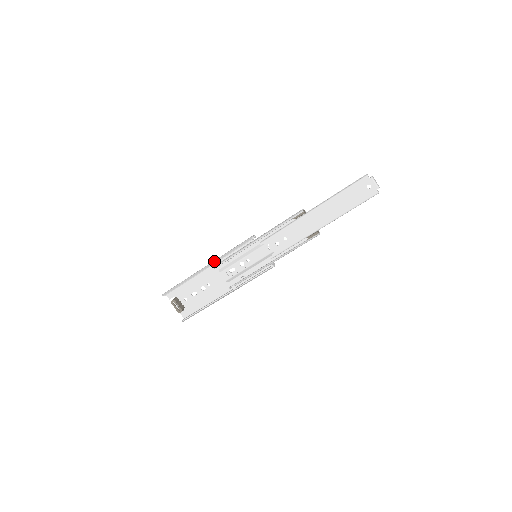
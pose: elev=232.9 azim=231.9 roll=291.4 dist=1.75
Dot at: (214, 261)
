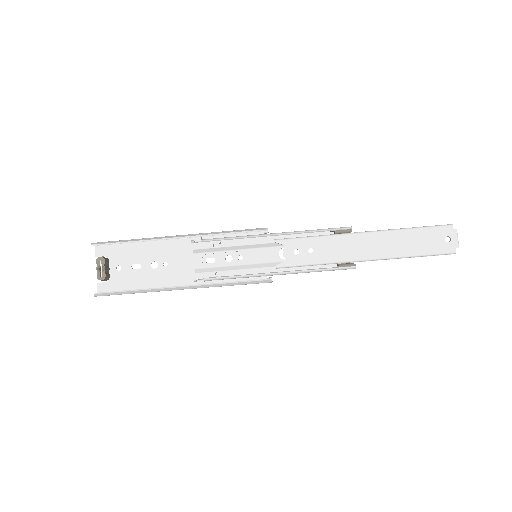
Dot at: occluded
